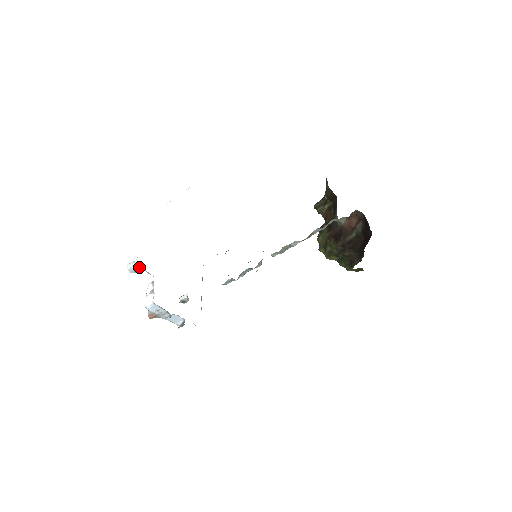
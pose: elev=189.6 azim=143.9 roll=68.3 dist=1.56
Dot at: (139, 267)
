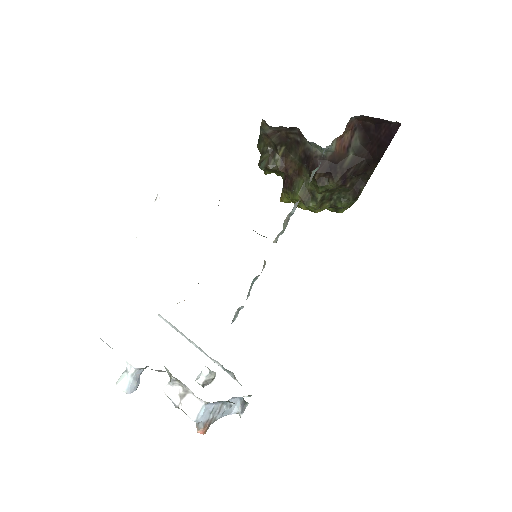
Dot at: (139, 374)
